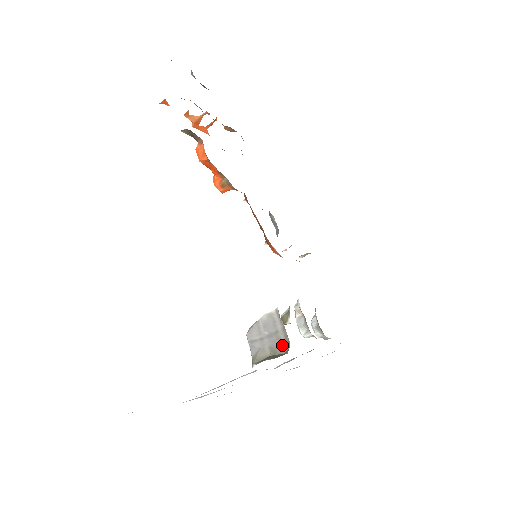
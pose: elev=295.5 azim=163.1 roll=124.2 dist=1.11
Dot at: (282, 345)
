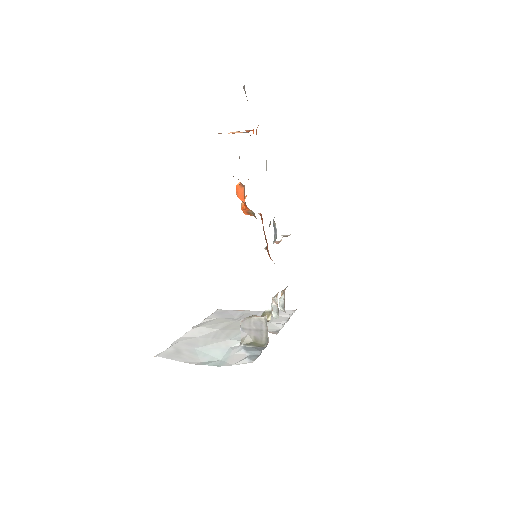
Dot at: (263, 339)
